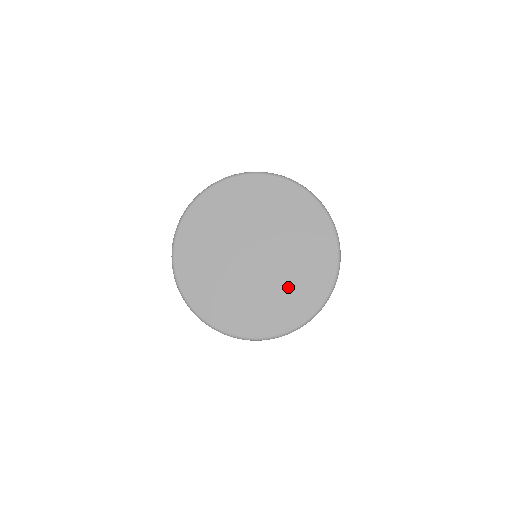
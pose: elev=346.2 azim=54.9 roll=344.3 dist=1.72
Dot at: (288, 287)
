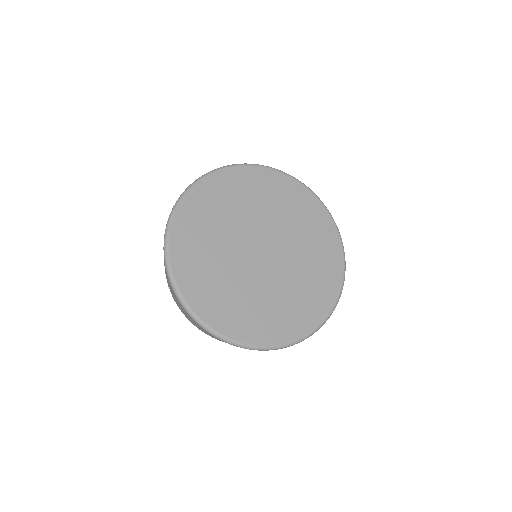
Dot at: (286, 298)
